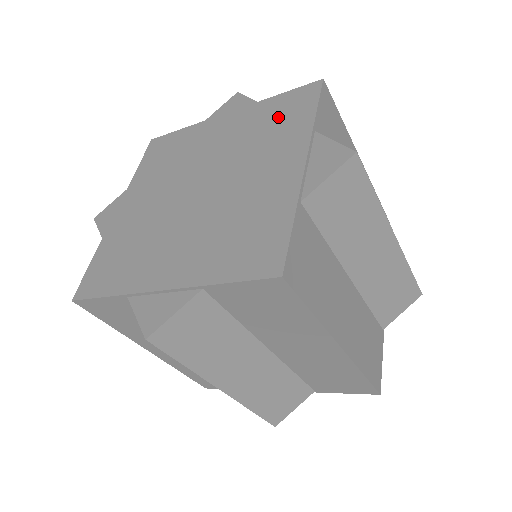
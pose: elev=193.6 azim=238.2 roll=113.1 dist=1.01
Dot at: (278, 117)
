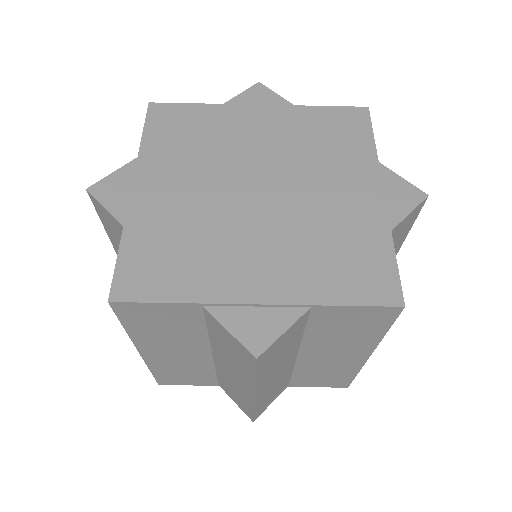
Dot at: (332, 133)
